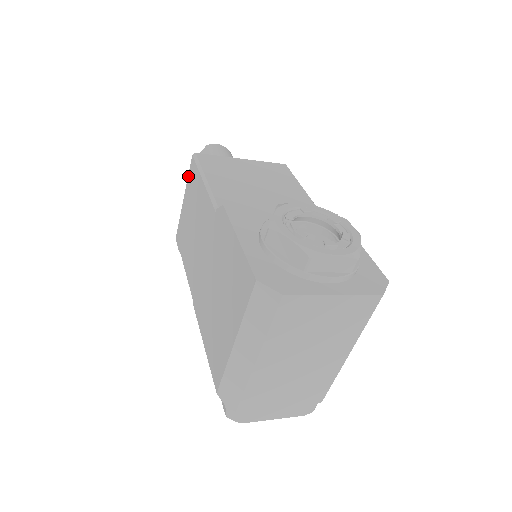
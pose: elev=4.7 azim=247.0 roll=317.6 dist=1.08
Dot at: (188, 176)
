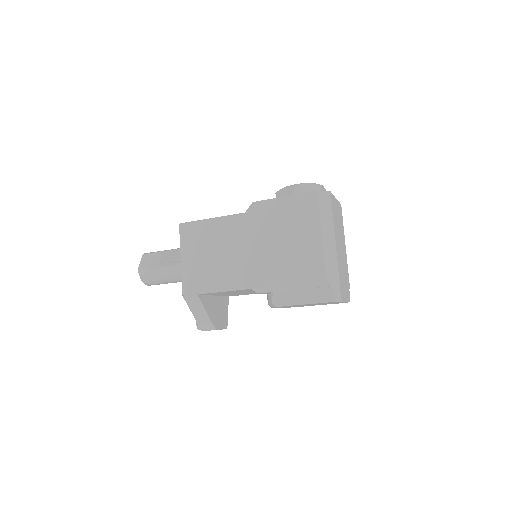
Dot at: (180, 240)
